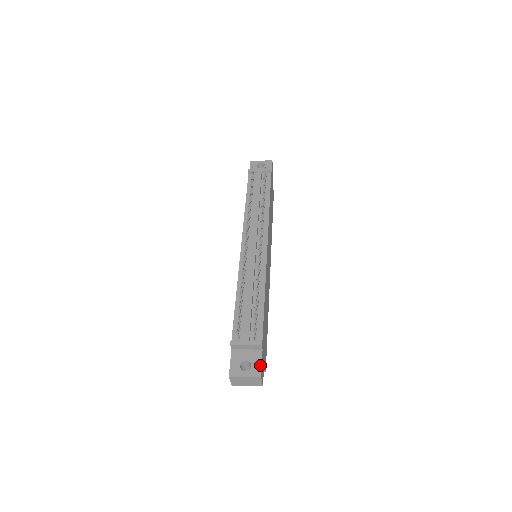
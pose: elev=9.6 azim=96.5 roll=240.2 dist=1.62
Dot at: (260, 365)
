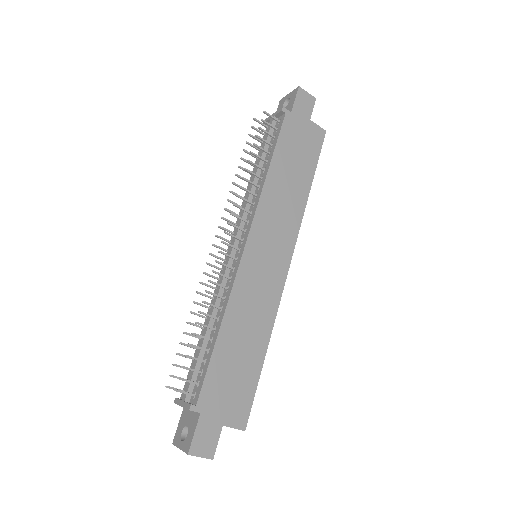
Dot at: (192, 436)
